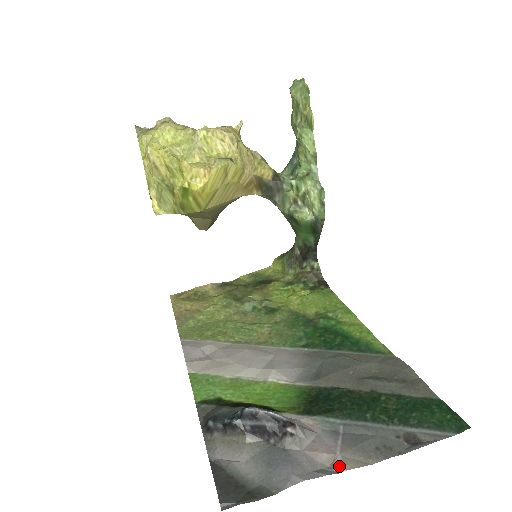
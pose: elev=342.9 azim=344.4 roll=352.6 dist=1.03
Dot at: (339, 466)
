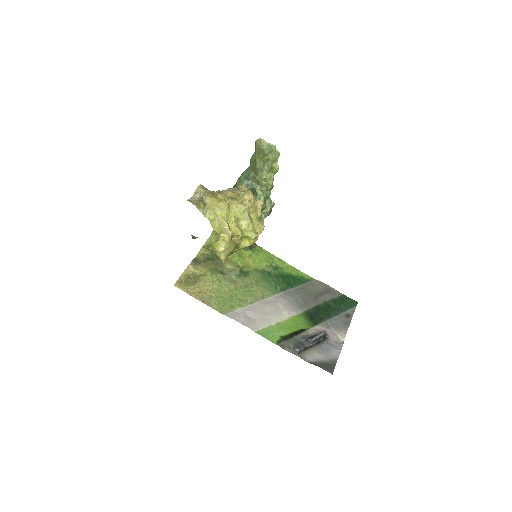
Dot at: (342, 338)
